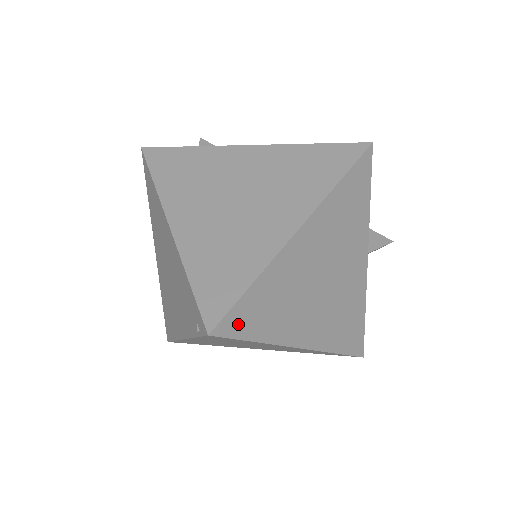
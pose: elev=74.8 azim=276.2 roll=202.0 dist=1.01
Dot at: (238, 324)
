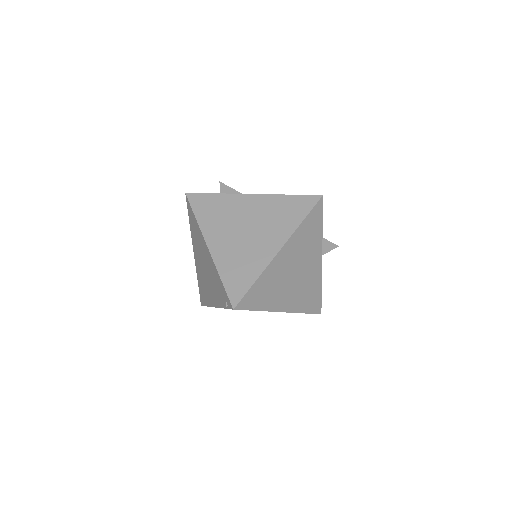
Dot at: (248, 303)
